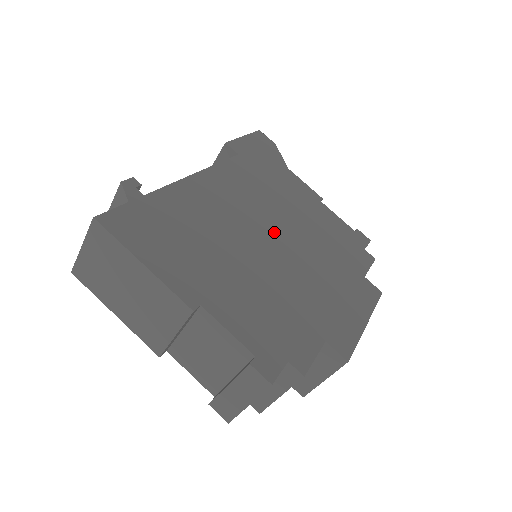
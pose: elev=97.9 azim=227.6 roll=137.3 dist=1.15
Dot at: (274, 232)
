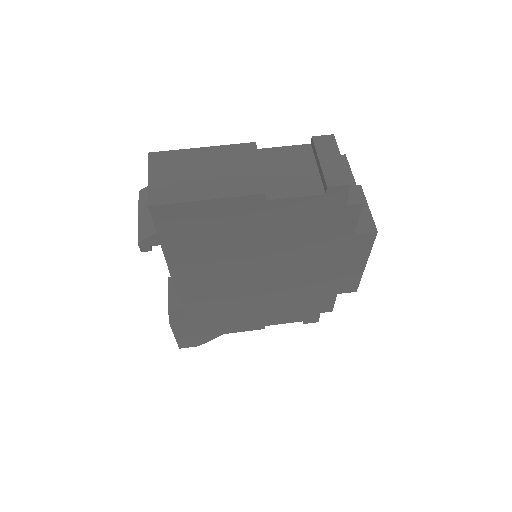
Dot at: occluded
